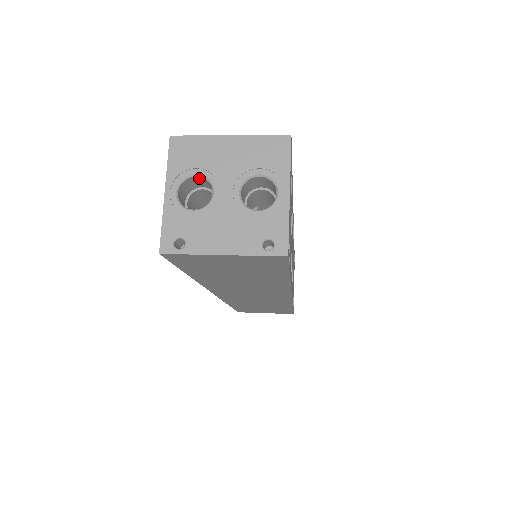
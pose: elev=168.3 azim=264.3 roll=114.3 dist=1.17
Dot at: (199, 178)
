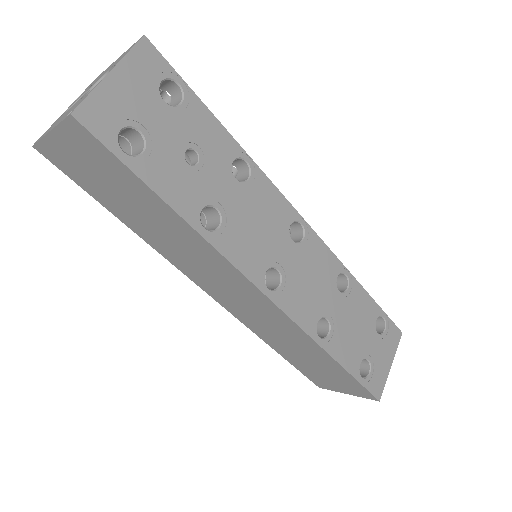
Dot at: occluded
